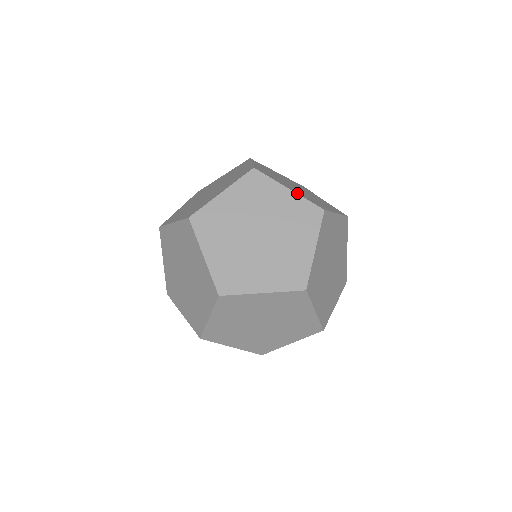
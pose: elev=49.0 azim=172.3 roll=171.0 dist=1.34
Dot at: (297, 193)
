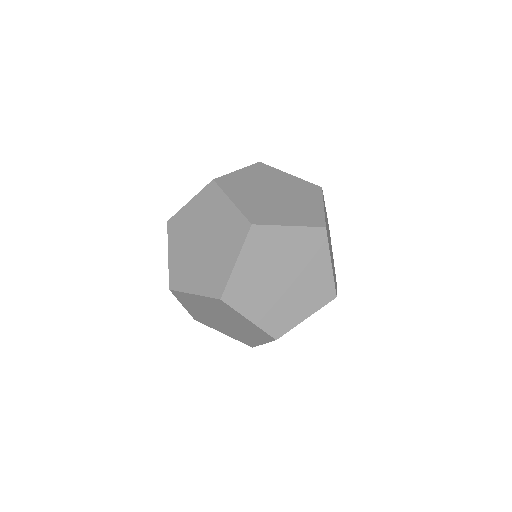
Dot at: occluded
